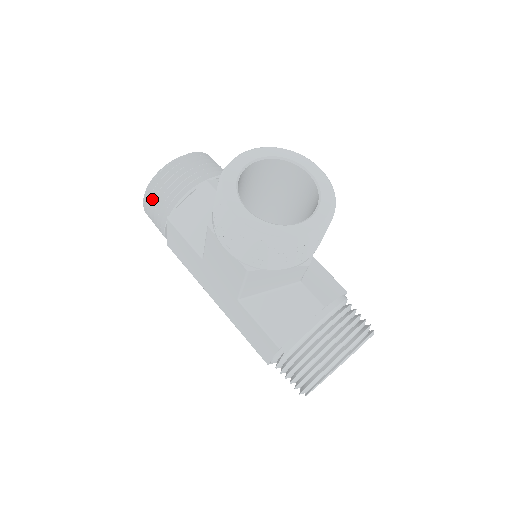
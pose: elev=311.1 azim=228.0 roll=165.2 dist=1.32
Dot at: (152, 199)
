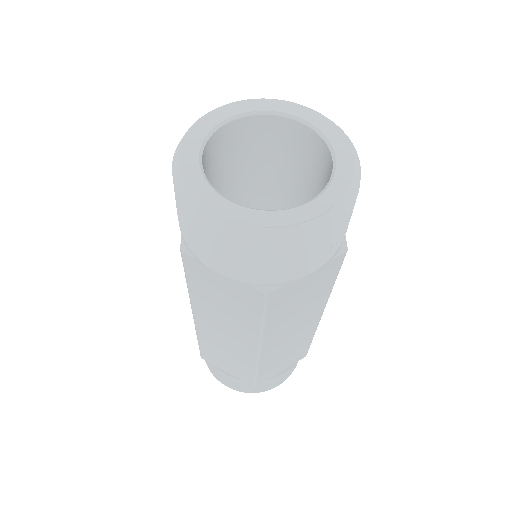
Dot at: occluded
